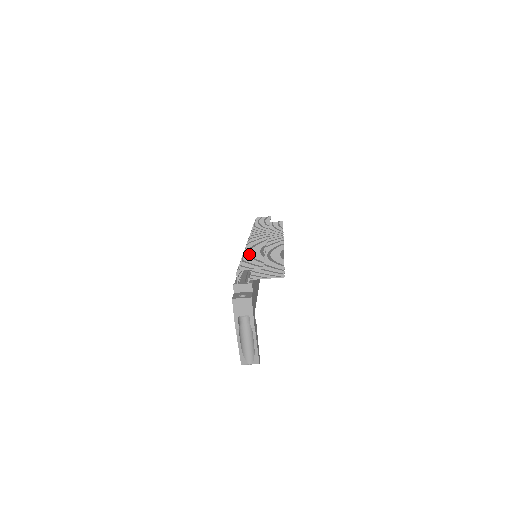
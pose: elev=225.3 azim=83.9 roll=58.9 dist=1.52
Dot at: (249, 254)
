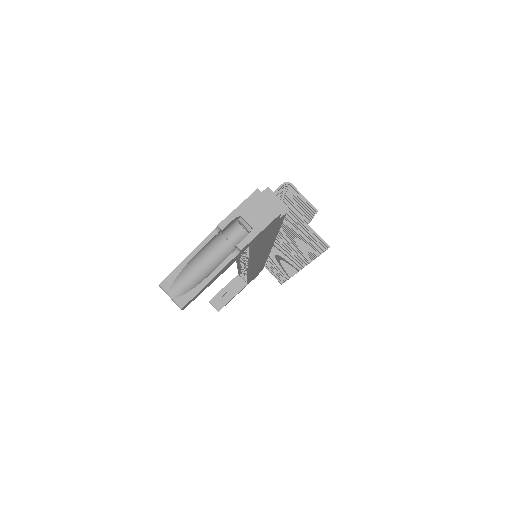
Dot at: occluded
